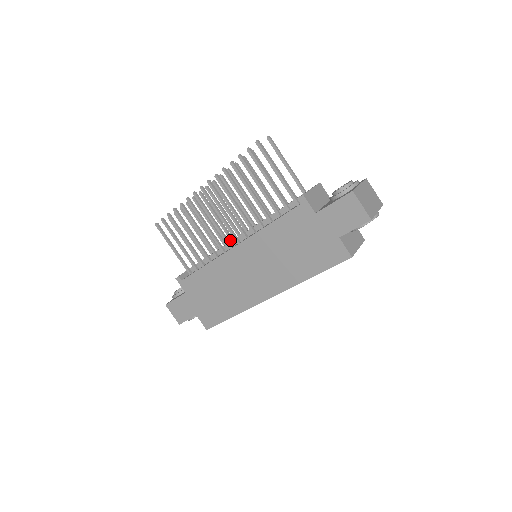
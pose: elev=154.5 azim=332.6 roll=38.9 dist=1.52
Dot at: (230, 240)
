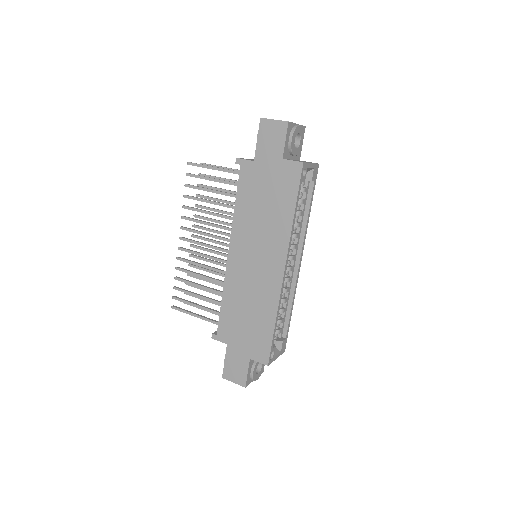
Dot at: occluded
